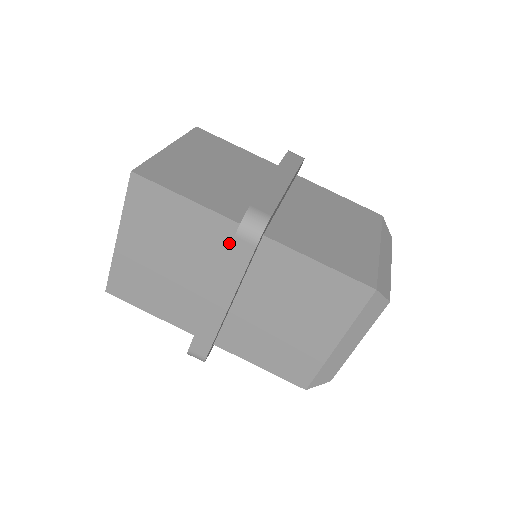
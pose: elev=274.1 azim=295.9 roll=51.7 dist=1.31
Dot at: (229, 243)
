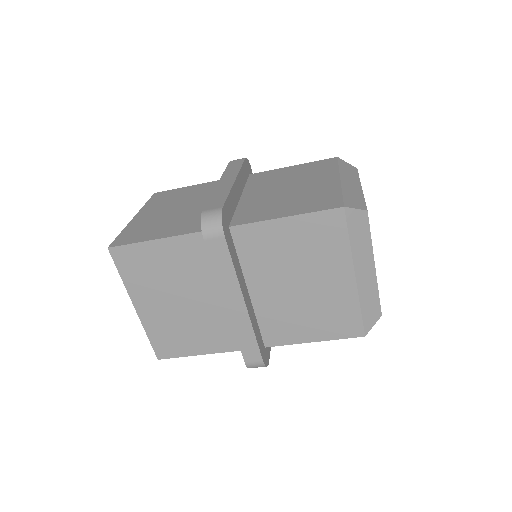
Dot at: occluded
